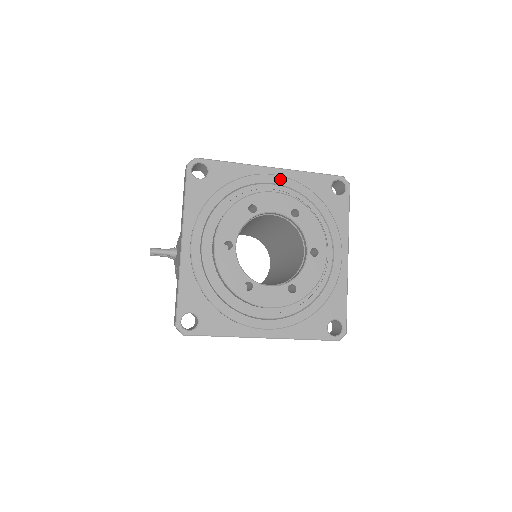
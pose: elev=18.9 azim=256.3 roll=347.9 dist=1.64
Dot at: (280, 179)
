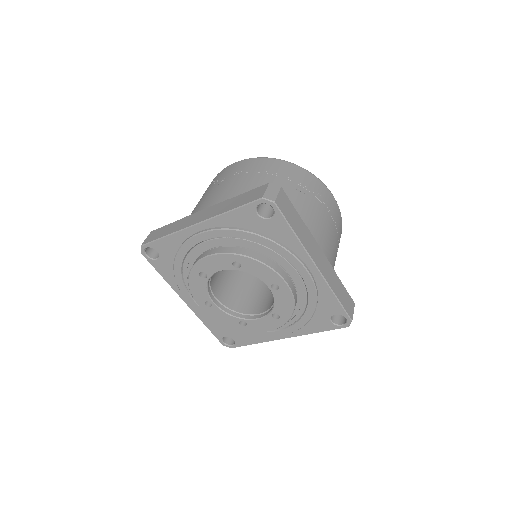
Dot at: (208, 234)
